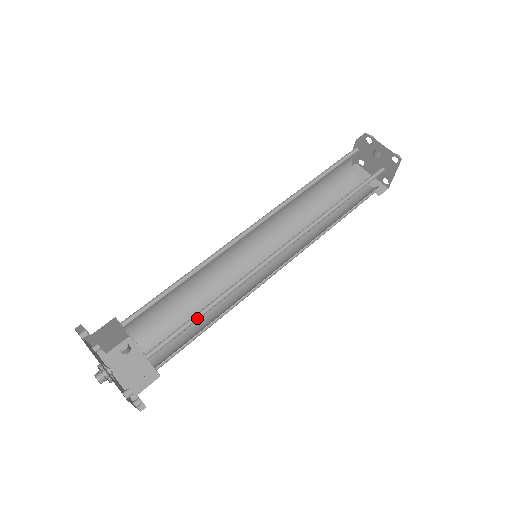
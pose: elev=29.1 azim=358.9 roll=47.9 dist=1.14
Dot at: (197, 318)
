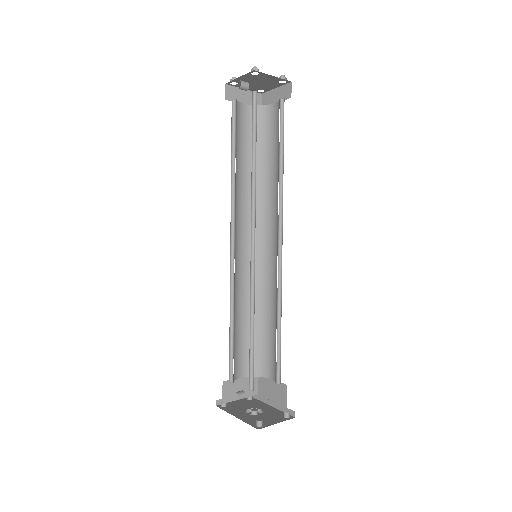
Dot at: (253, 340)
